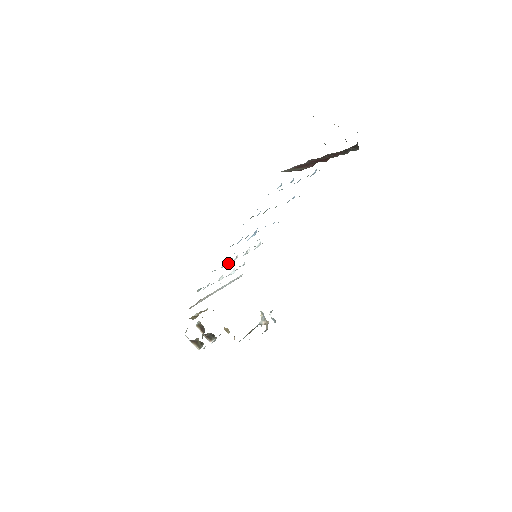
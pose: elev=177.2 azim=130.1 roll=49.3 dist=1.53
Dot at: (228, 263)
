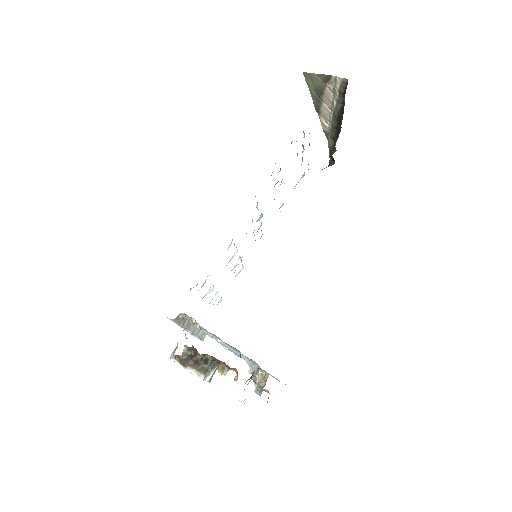
Dot at: occluded
